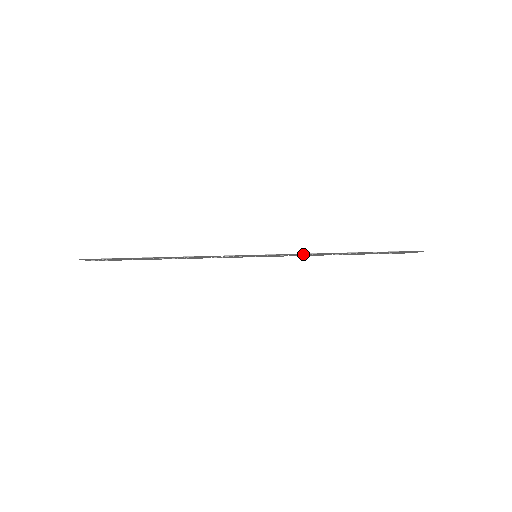
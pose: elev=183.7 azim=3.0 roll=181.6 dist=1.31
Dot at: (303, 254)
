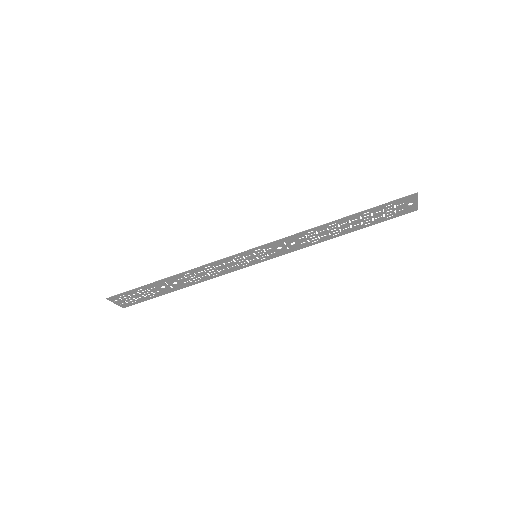
Dot at: (296, 238)
